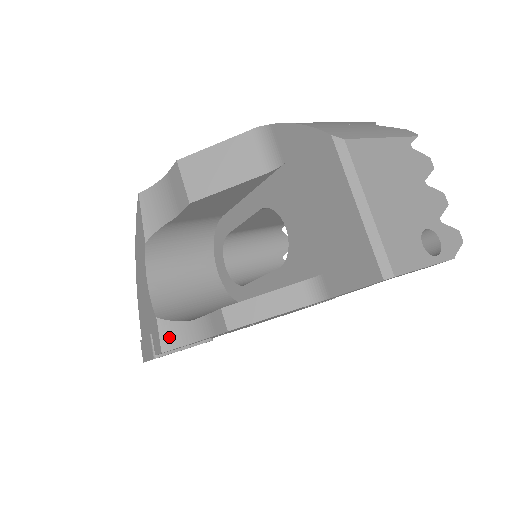
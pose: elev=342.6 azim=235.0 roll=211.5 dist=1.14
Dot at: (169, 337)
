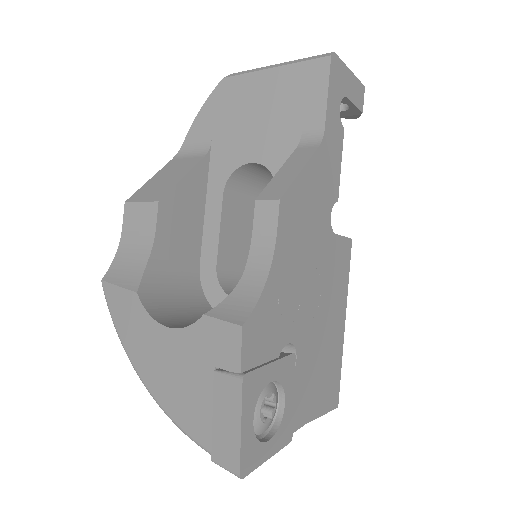
Dot at: (235, 311)
